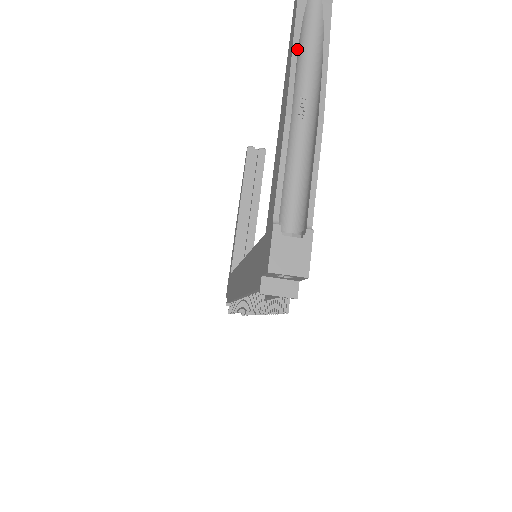
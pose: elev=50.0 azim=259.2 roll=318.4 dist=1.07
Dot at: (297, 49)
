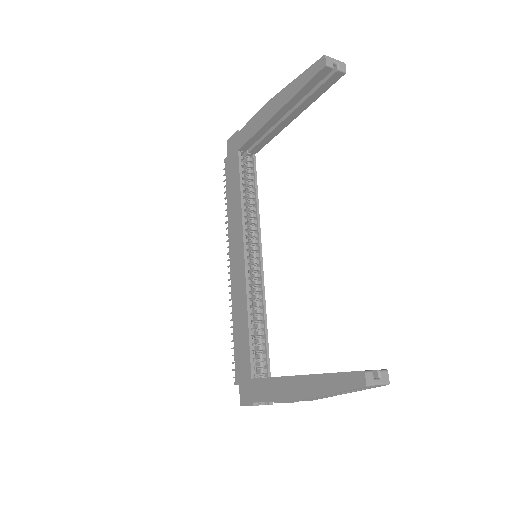
Dot at: occluded
